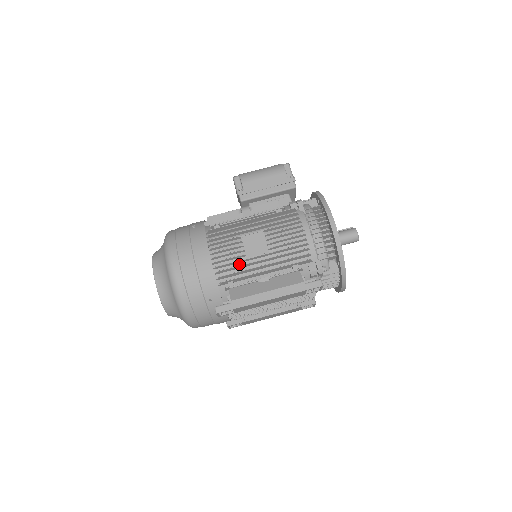
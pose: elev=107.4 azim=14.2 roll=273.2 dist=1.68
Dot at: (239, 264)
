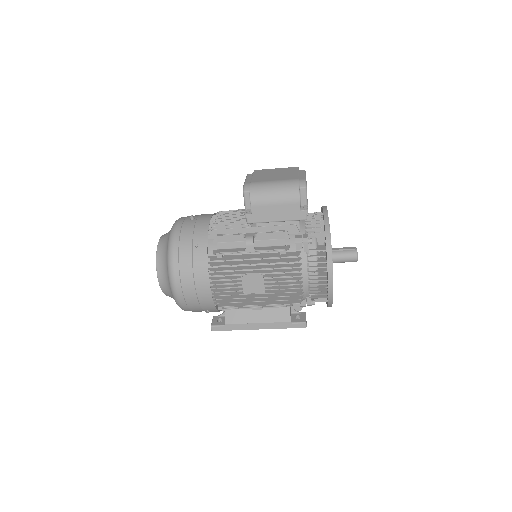
Dot at: (236, 293)
